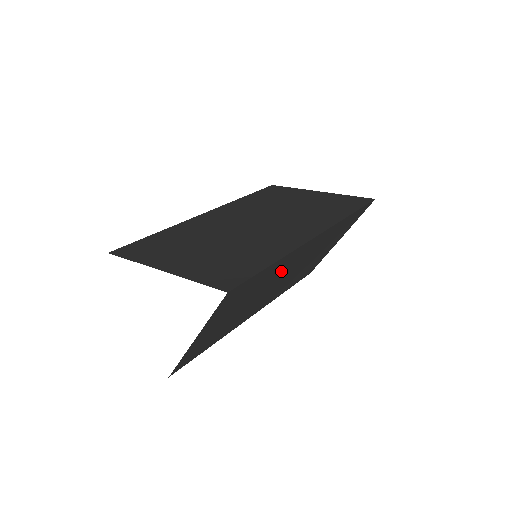
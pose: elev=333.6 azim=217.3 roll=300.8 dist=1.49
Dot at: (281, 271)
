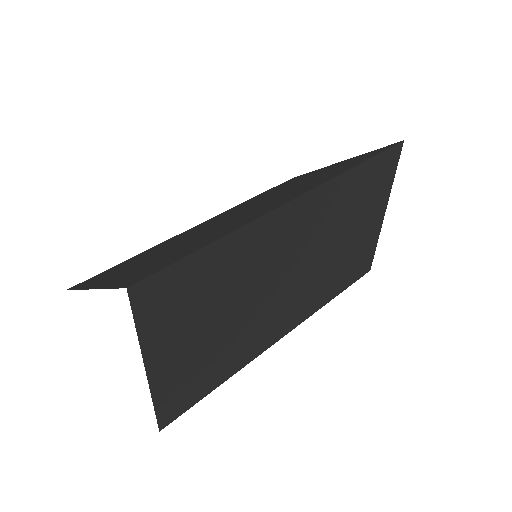
Dot at: (266, 260)
